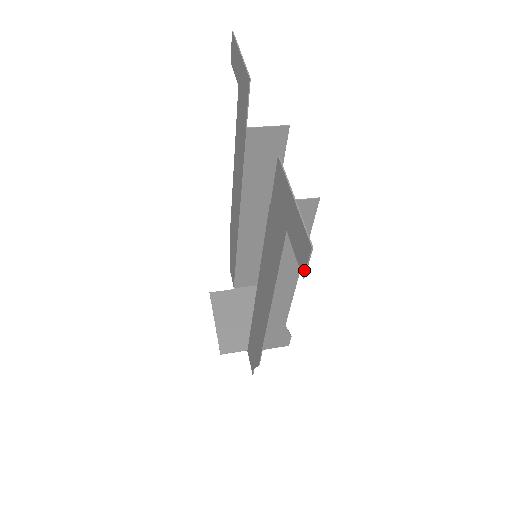
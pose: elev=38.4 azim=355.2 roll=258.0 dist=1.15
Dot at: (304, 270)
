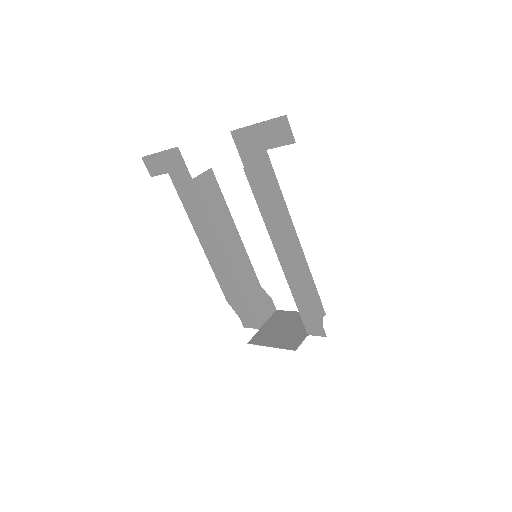
Dot at: (292, 137)
